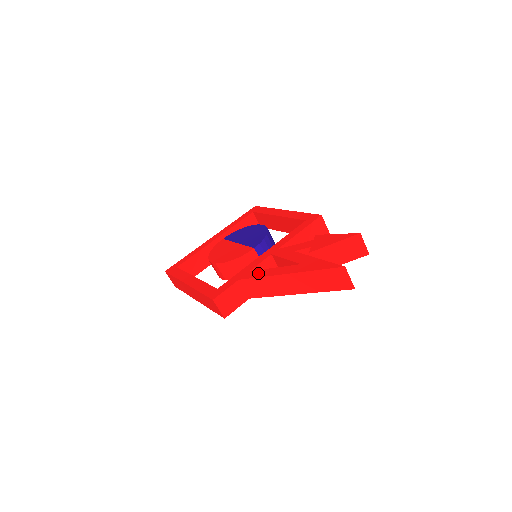
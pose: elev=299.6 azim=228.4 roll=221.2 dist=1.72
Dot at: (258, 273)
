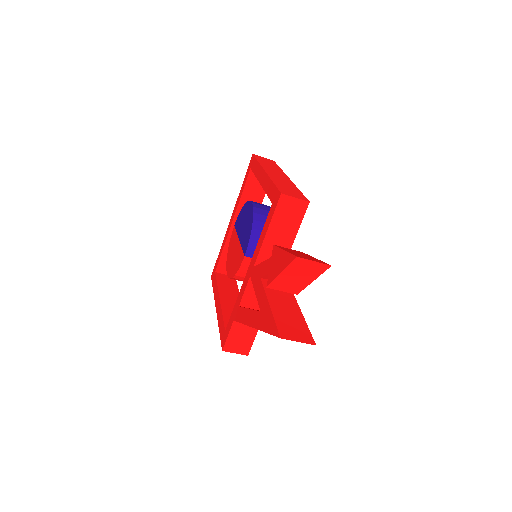
Dot at: (241, 315)
